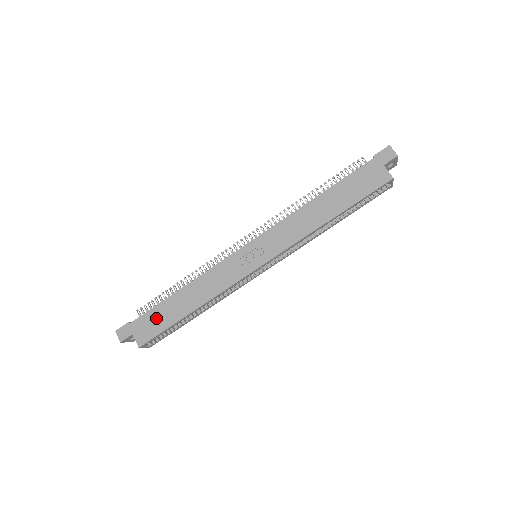
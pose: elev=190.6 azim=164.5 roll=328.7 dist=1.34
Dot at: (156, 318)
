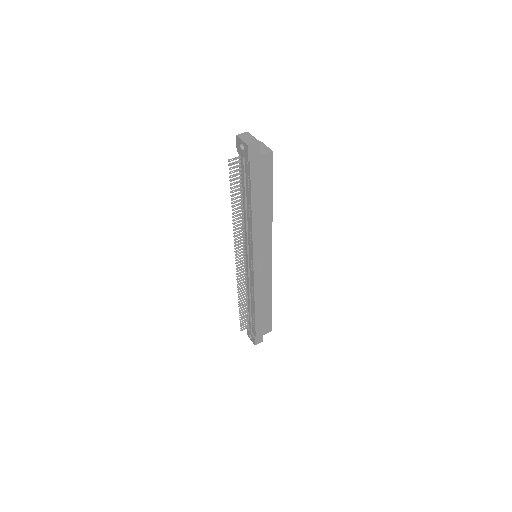
Dot at: (262, 323)
